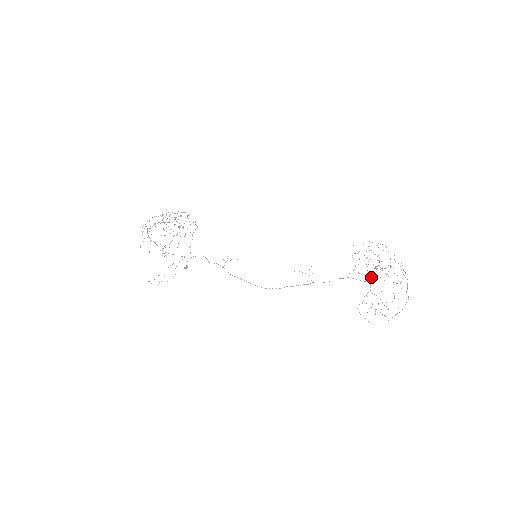
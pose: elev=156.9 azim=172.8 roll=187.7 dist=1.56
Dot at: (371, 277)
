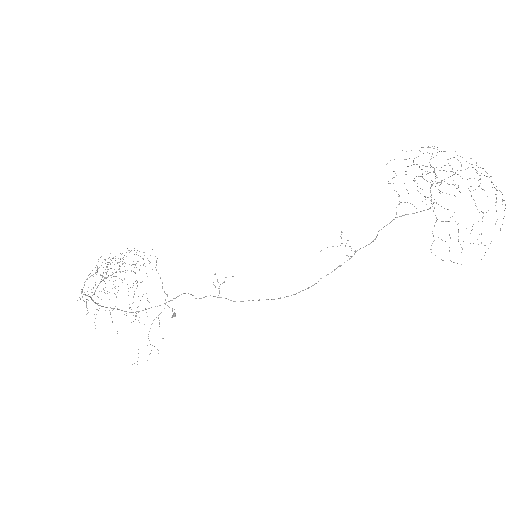
Dot at: (431, 200)
